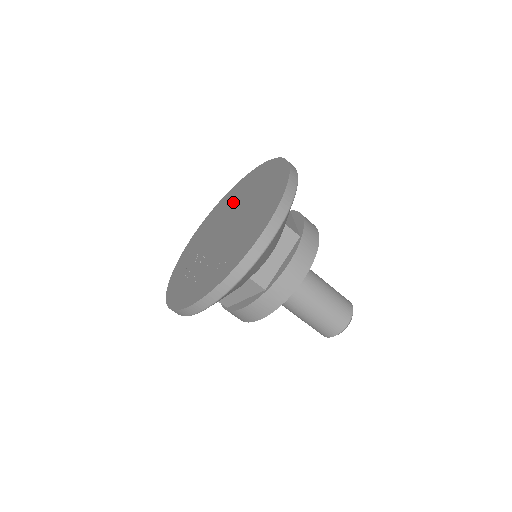
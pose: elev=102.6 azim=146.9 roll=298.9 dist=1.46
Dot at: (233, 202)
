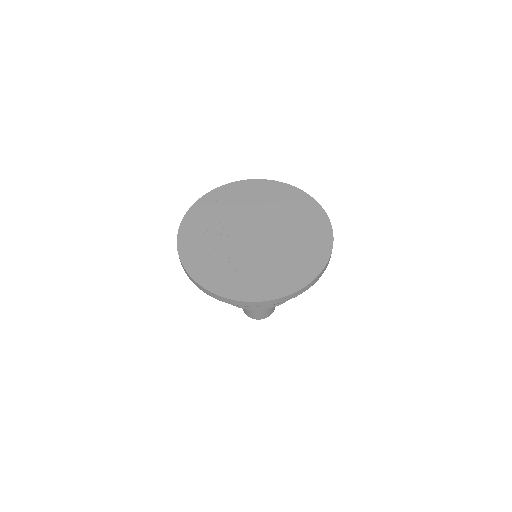
Dot at: (278, 209)
